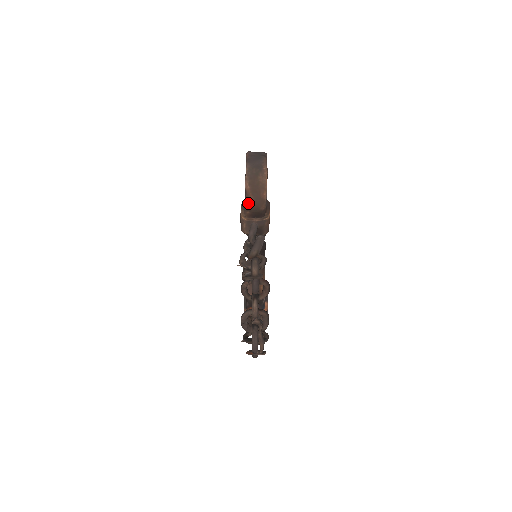
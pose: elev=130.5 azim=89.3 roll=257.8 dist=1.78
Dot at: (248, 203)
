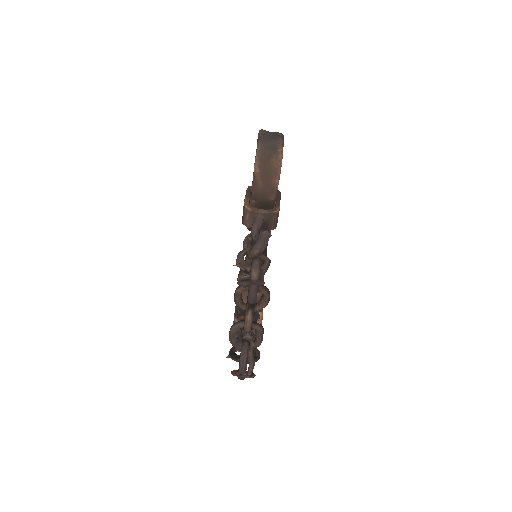
Dot at: (255, 190)
